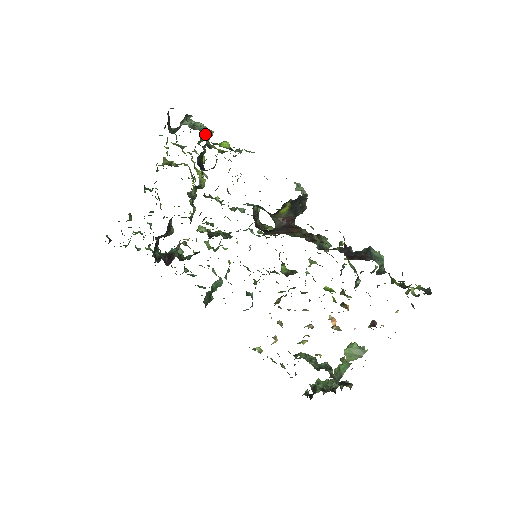
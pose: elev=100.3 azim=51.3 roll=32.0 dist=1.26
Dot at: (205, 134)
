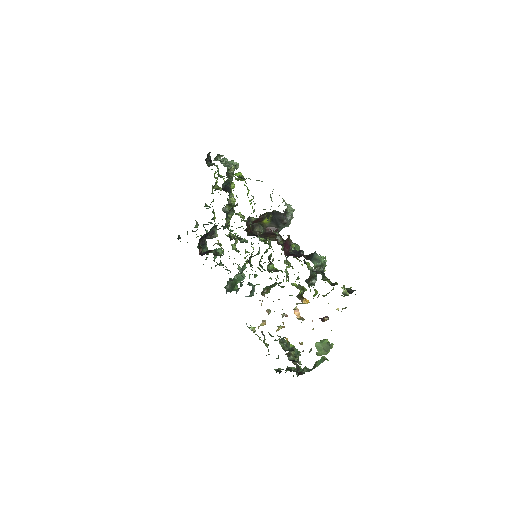
Dot at: (232, 168)
